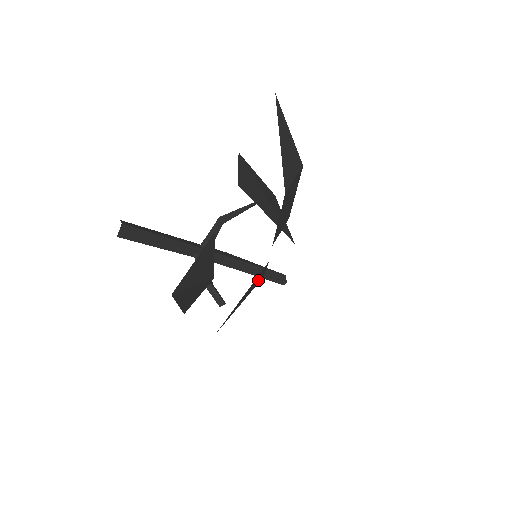
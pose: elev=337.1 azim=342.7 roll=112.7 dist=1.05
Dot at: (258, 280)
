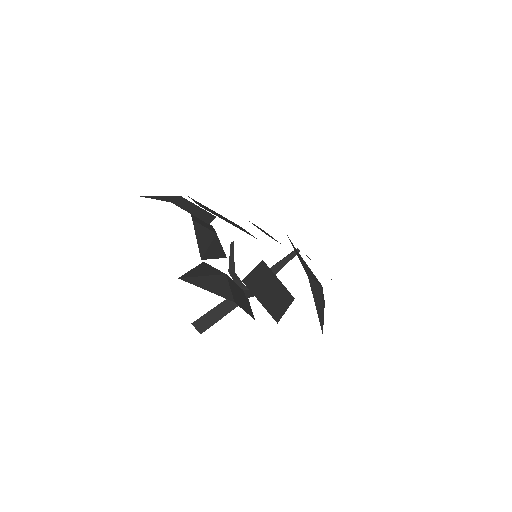
Dot at: (207, 233)
